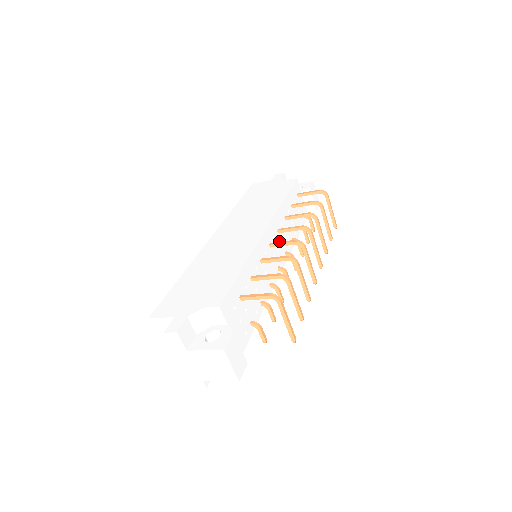
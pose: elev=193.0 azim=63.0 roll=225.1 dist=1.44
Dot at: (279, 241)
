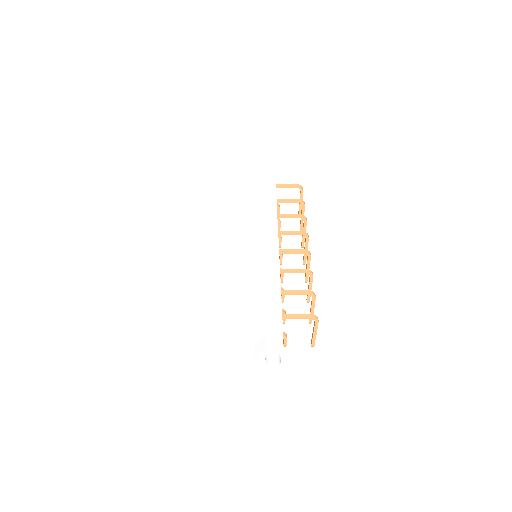
Dot at: occluded
